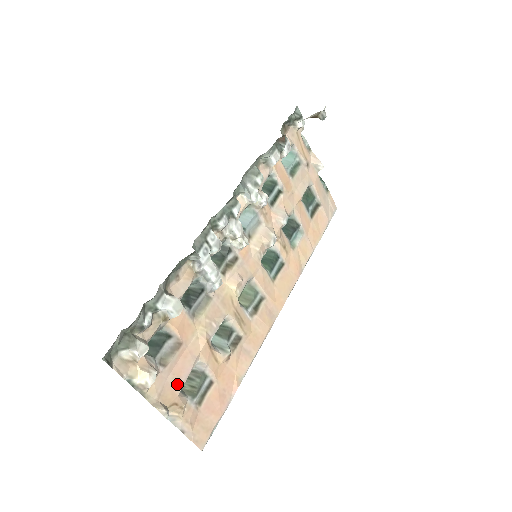
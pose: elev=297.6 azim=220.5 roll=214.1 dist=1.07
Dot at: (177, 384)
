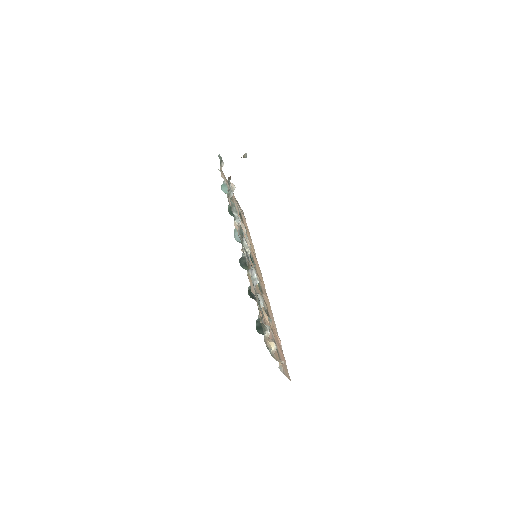
Dot at: occluded
